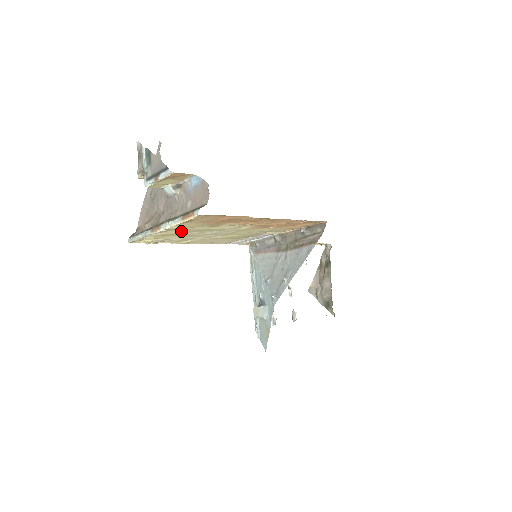
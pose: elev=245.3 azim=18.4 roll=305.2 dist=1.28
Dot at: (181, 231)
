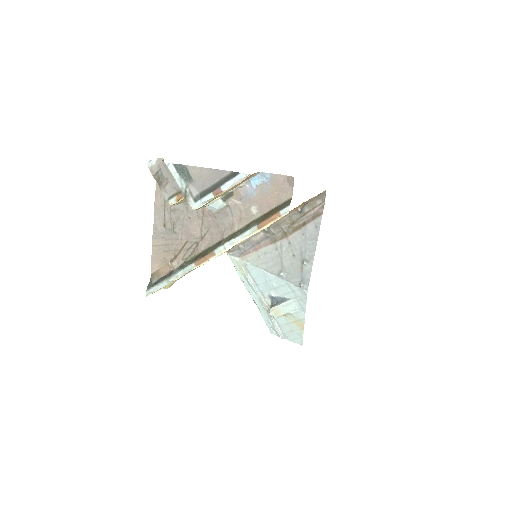
Dot at: occluded
